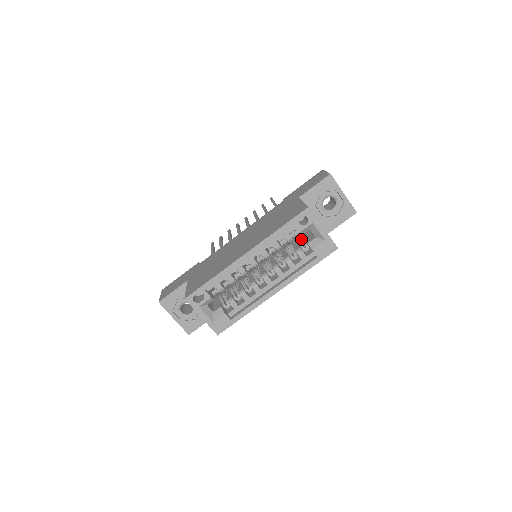
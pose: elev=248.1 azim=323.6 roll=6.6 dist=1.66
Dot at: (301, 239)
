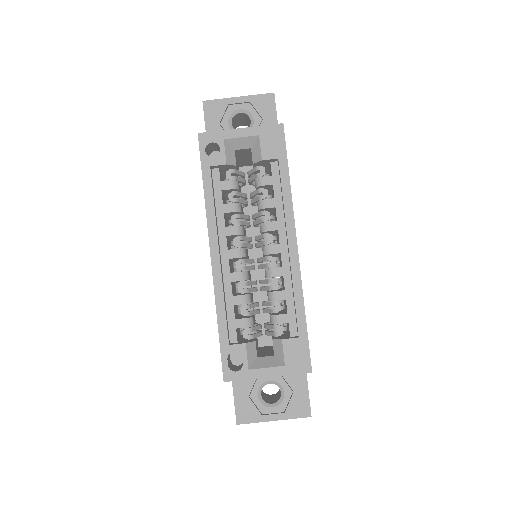
Dot at: (249, 174)
